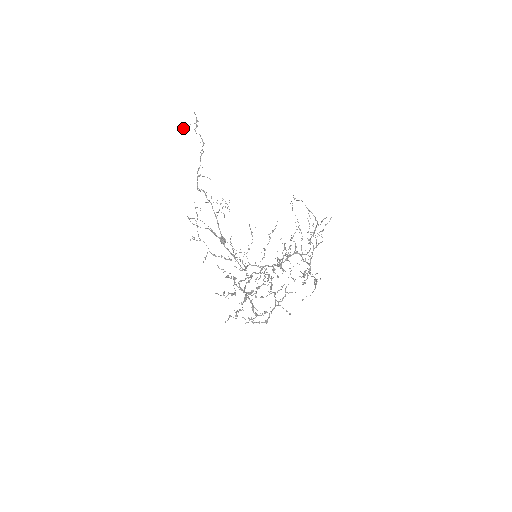
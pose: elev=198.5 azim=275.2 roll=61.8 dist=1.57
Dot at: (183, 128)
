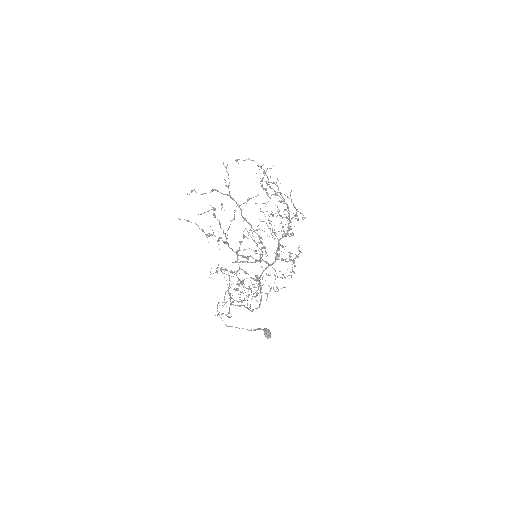
Dot at: occluded
